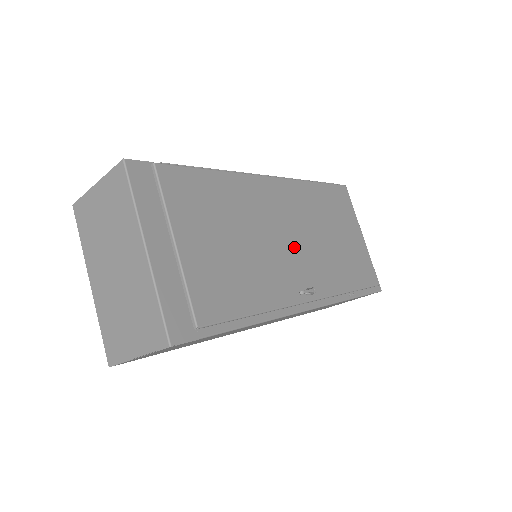
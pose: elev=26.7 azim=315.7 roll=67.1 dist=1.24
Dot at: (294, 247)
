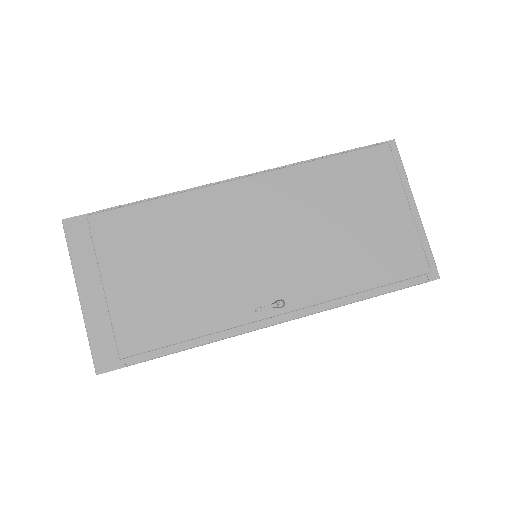
Dot at: (263, 255)
